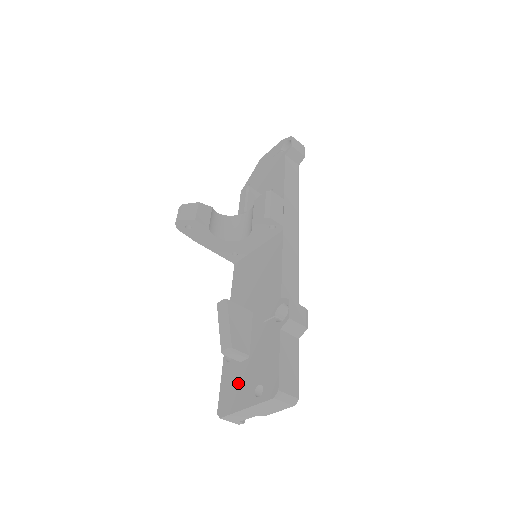
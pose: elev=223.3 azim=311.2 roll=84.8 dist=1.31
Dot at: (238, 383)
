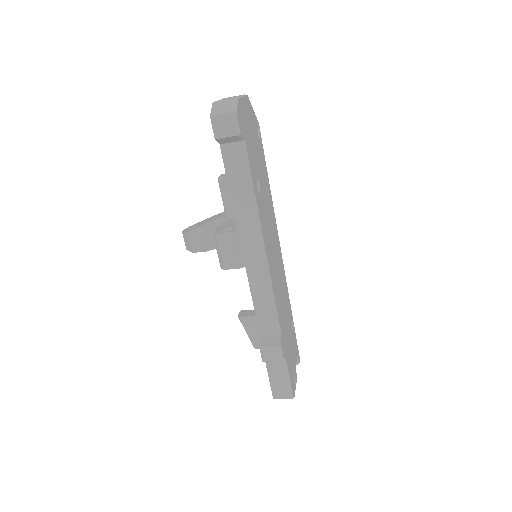
Dot at: occluded
